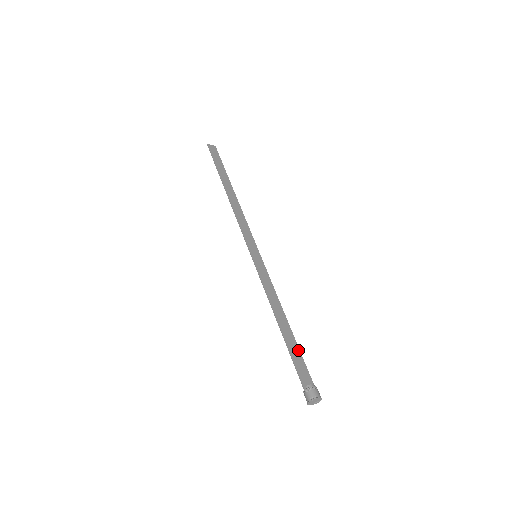
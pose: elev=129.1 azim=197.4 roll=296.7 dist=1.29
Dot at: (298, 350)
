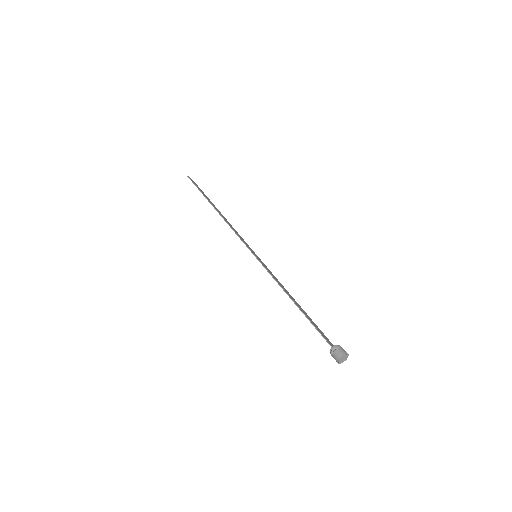
Dot at: occluded
